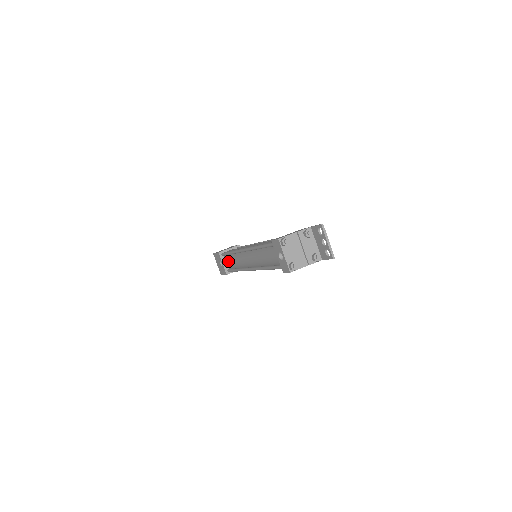
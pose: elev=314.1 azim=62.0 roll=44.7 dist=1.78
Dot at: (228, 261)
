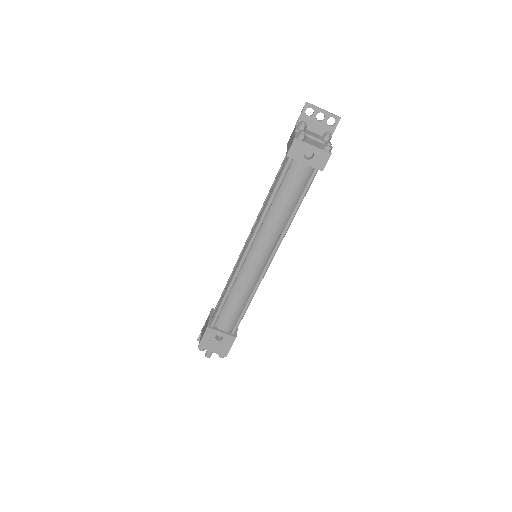
Dot at: (228, 315)
